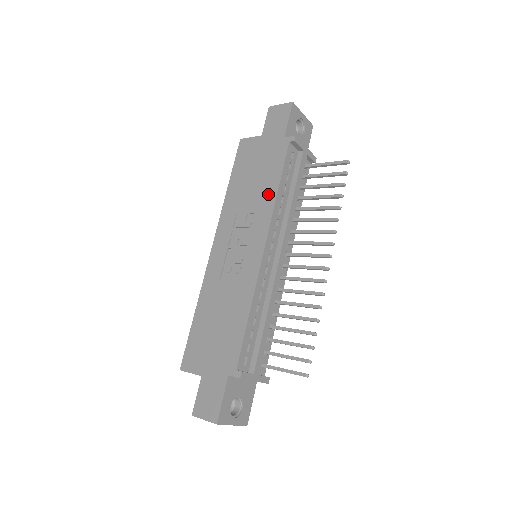
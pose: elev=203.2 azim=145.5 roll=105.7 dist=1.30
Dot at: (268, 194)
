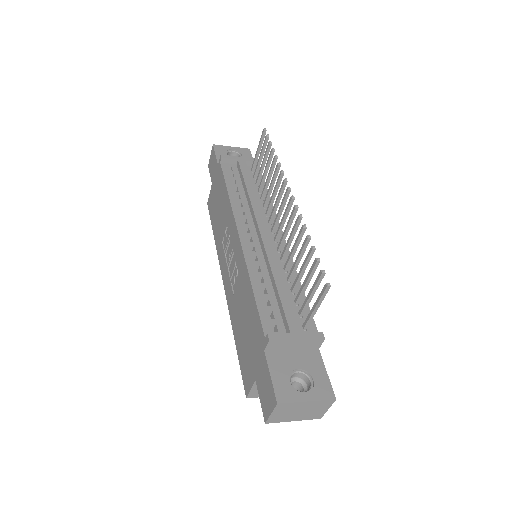
Dot at: (226, 204)
